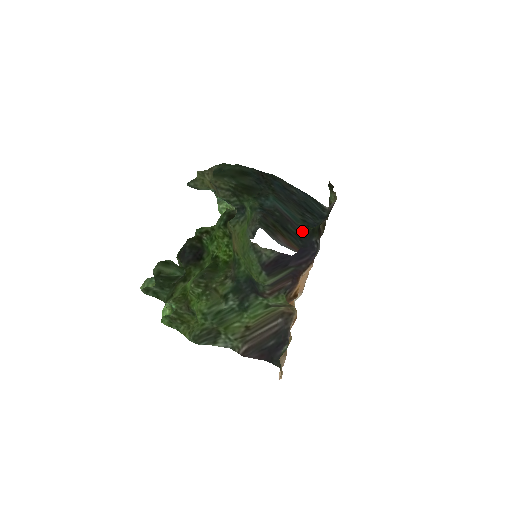
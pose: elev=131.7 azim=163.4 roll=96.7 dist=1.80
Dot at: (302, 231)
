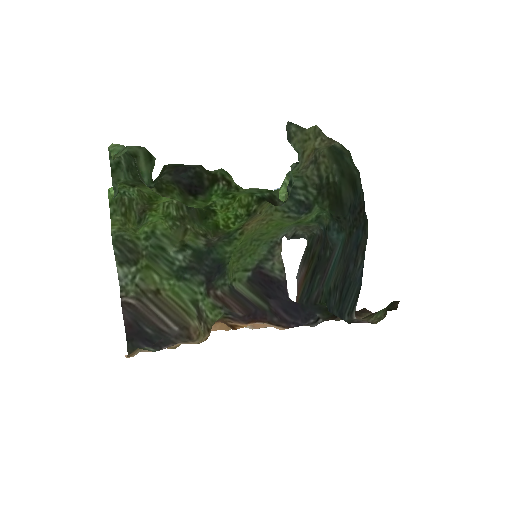
Dot at: (318, 296)
